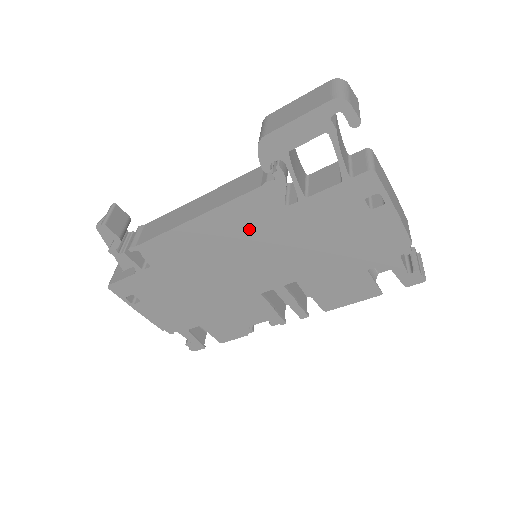
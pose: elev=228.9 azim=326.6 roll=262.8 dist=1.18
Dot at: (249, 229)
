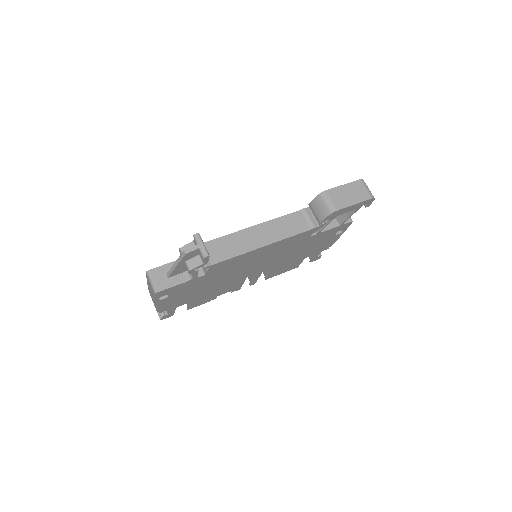
Dot at: (282, 248)
